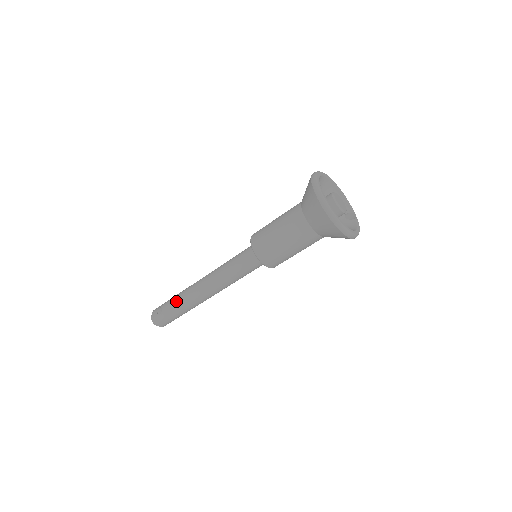
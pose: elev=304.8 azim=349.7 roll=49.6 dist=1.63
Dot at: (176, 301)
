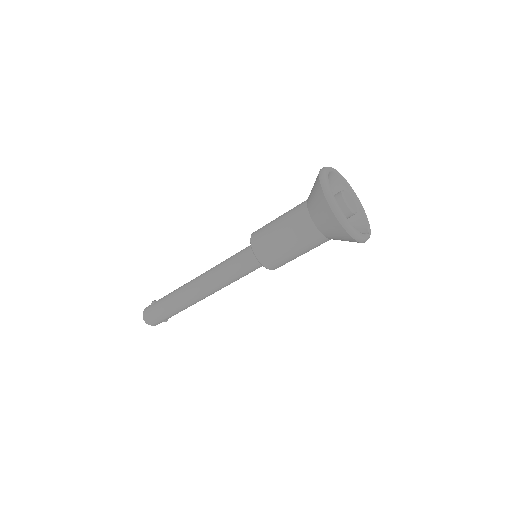
Dot at: (170, 293)
